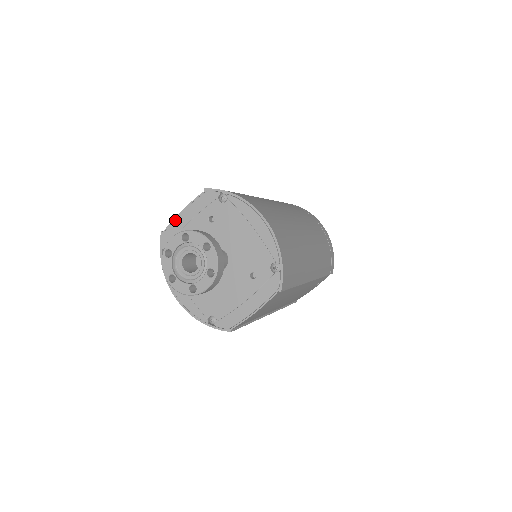
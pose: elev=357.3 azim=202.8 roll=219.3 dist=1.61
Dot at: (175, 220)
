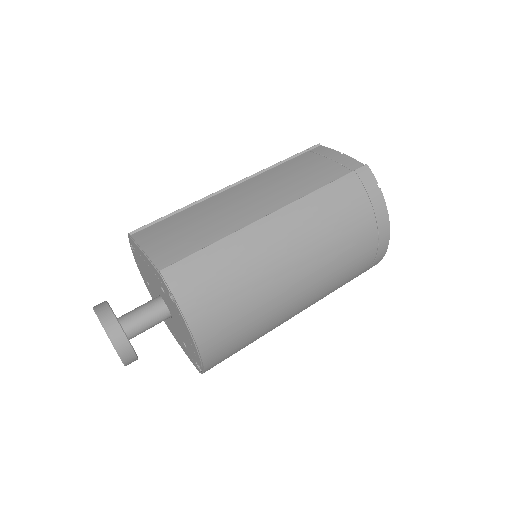
Dot at: (137, 246)
